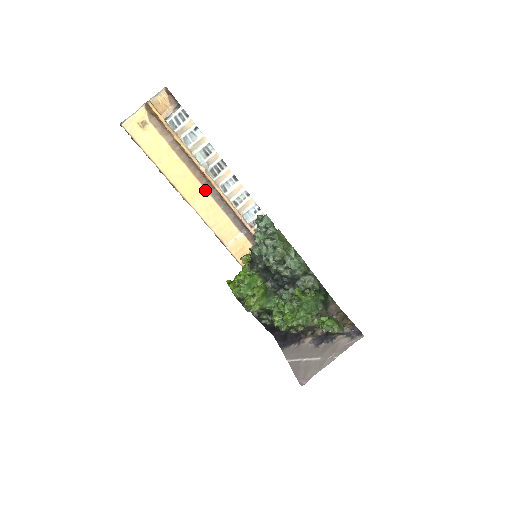
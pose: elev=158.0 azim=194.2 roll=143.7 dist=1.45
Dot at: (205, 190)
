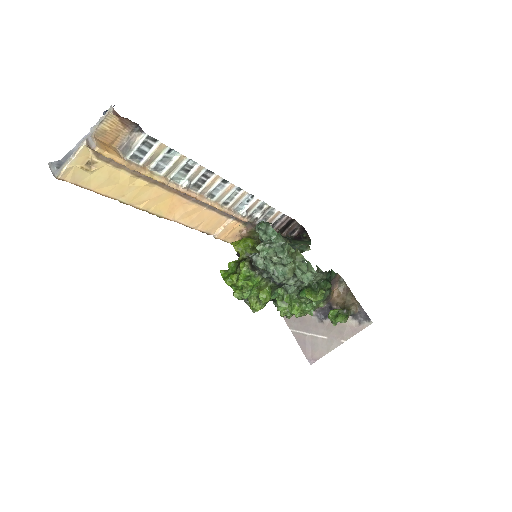
Dot at: (185, 199)
